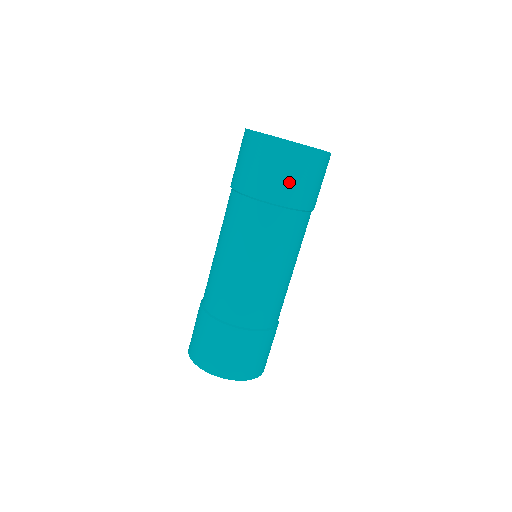
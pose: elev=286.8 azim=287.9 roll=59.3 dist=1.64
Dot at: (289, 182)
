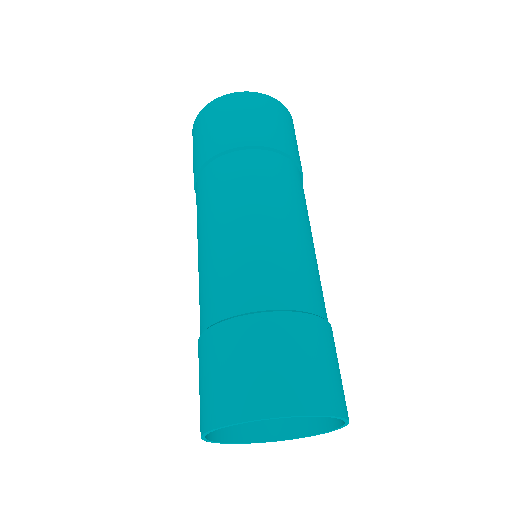
Dot at: (269, 126)
